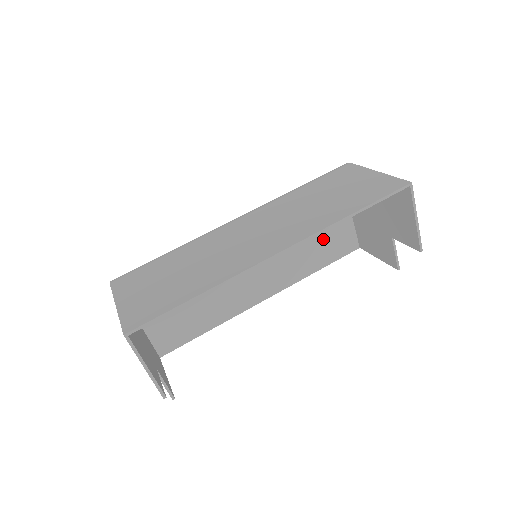
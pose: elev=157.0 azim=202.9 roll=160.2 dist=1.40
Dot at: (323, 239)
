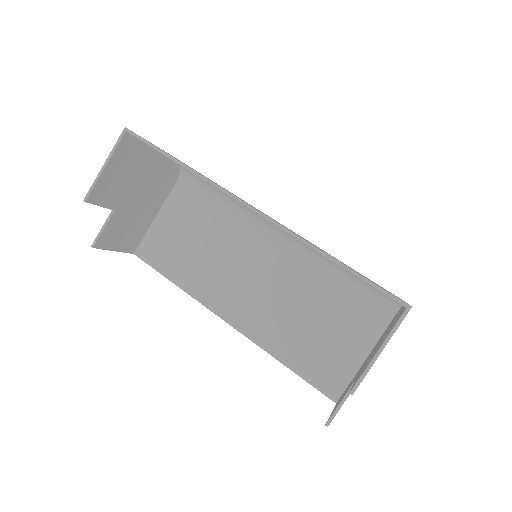
Dot at: (319, 345)
